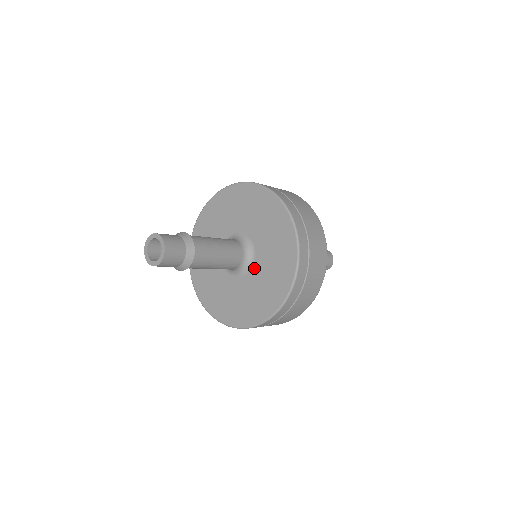
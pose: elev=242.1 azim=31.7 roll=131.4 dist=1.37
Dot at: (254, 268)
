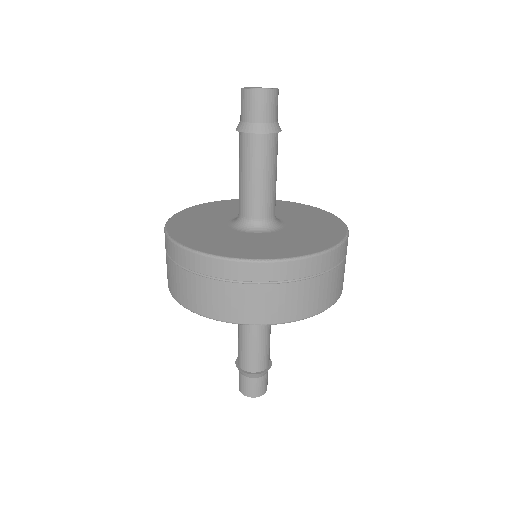
Dot at: (263, 234)
